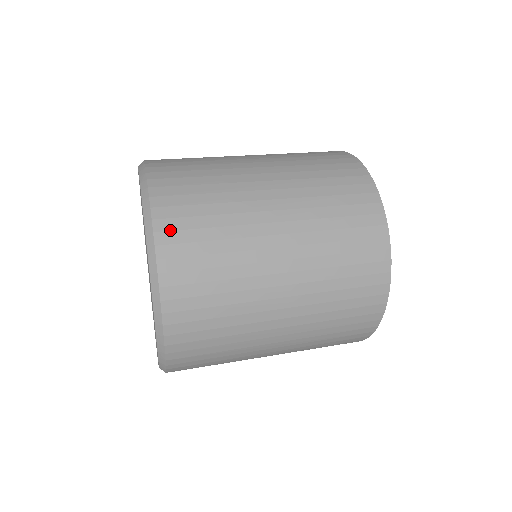
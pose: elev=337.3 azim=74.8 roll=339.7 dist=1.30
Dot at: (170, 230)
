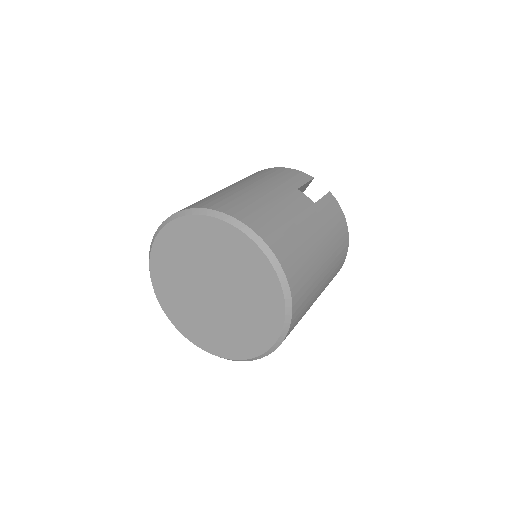
Dot at: occluded
